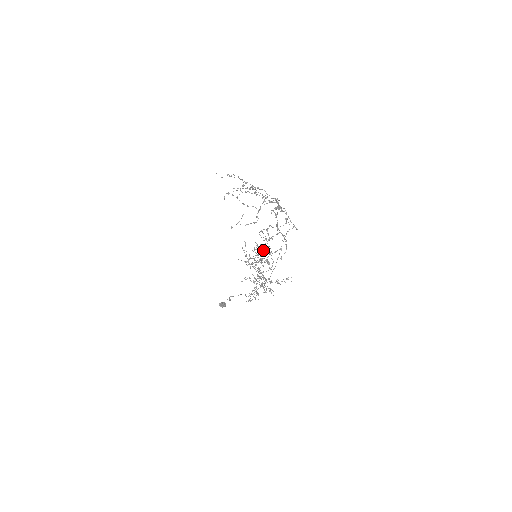
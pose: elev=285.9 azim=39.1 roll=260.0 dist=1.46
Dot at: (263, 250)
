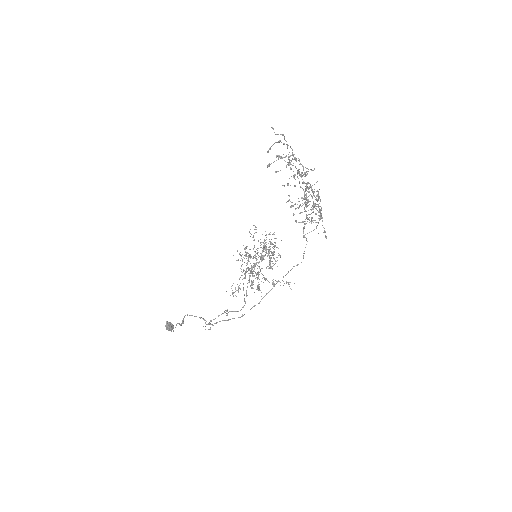
Dot at: (270, 249)
